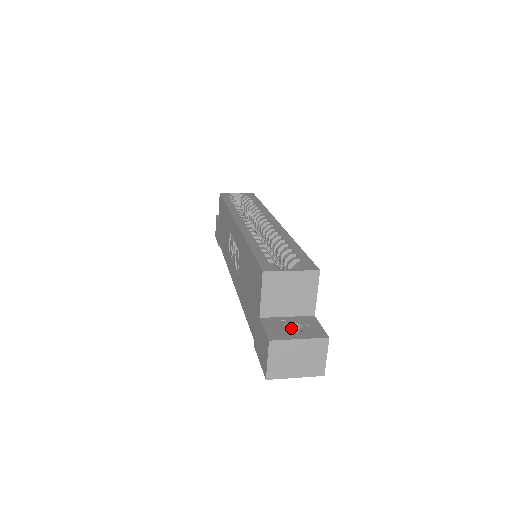
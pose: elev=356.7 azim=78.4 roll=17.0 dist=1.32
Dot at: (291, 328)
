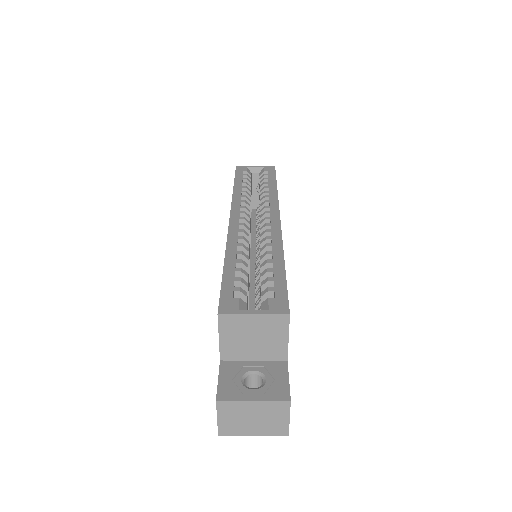
Dot at: (254, 377)
